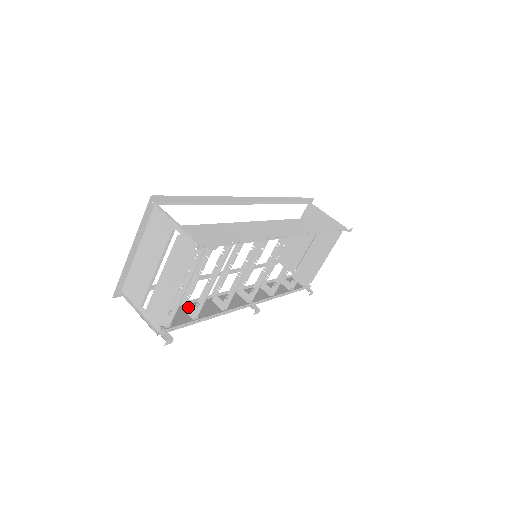
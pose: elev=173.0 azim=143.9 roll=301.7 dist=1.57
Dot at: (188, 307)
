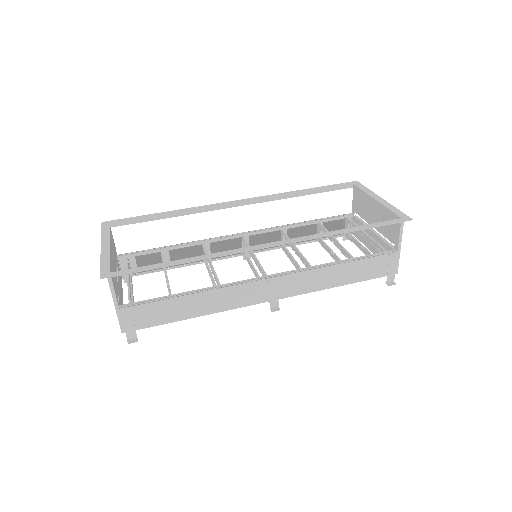
Dot at: occluded
